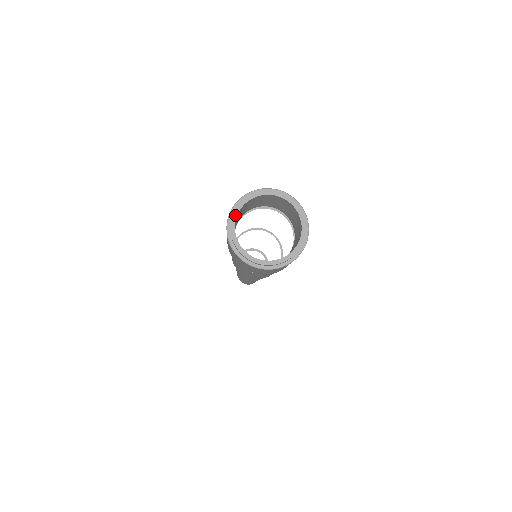
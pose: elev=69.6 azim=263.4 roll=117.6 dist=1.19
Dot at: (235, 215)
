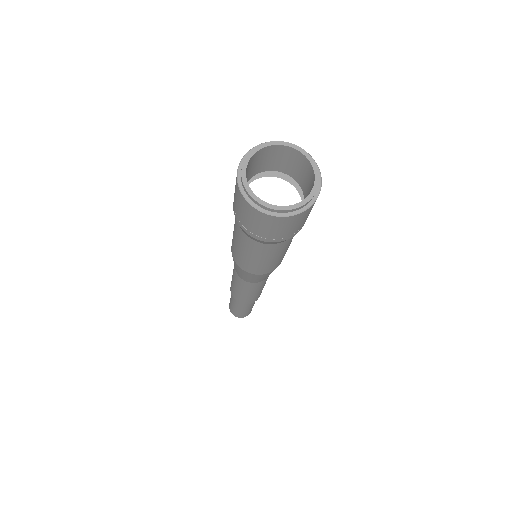
Dot at: (246, 185)
